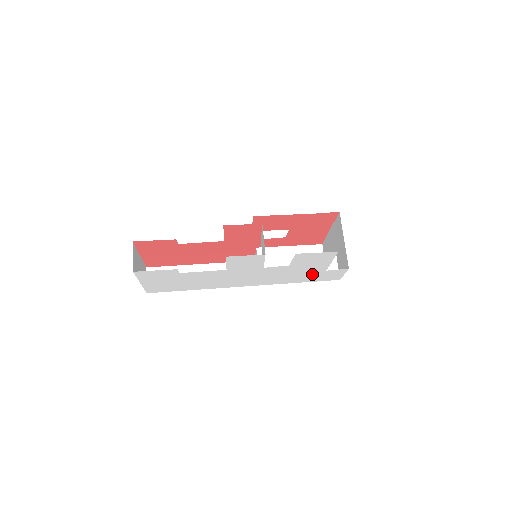
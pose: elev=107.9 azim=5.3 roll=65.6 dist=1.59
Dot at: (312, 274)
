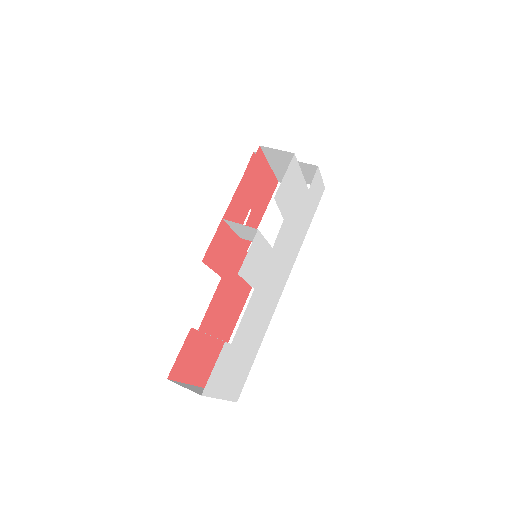
Dot at: (305, 208)
